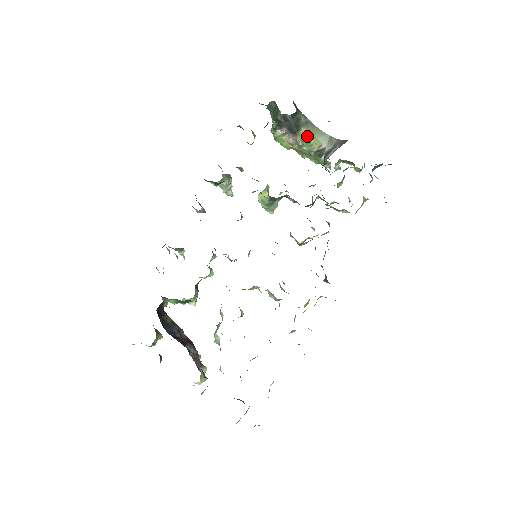
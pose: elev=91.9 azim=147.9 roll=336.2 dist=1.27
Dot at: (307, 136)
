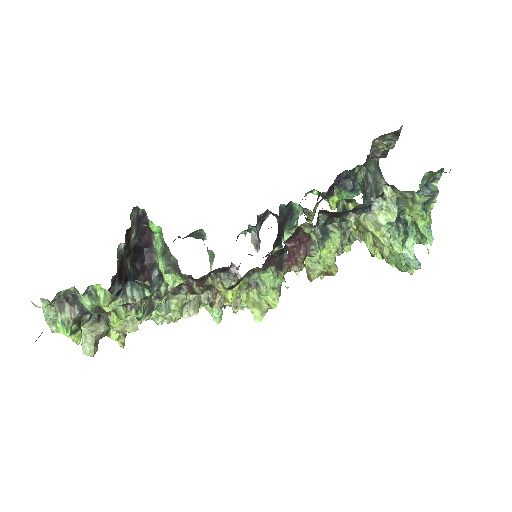
Dot at: occluded
